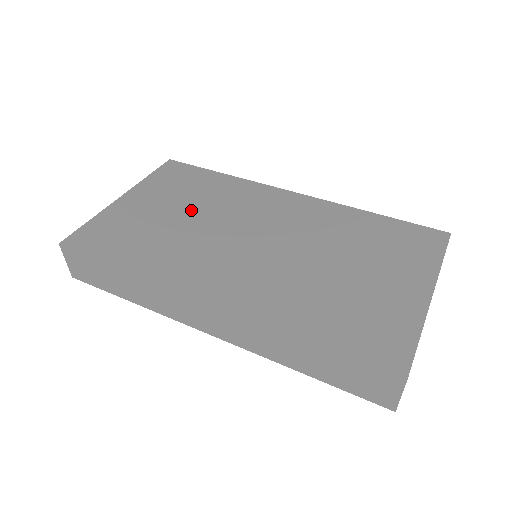
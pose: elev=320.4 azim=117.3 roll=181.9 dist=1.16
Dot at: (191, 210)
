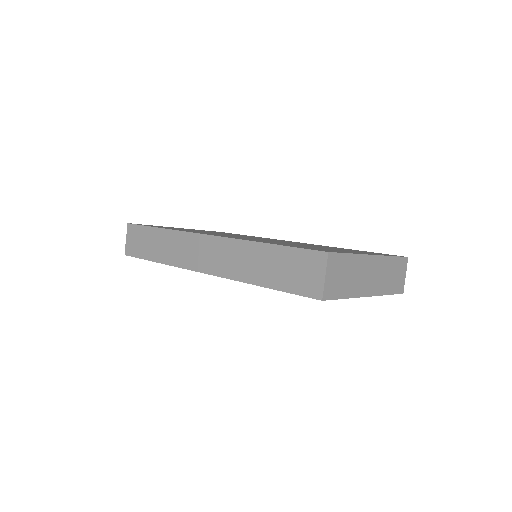
Dot at: (221, 233)
